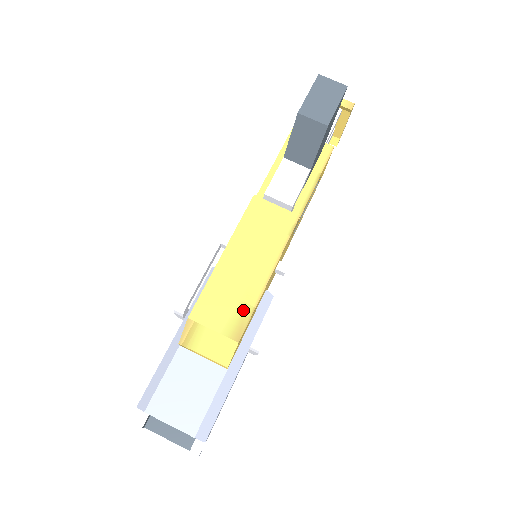
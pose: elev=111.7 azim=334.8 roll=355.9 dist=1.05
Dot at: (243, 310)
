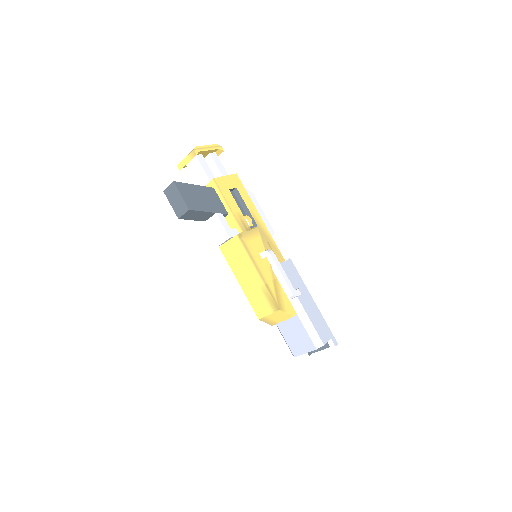
Dot at: (267, 296)
